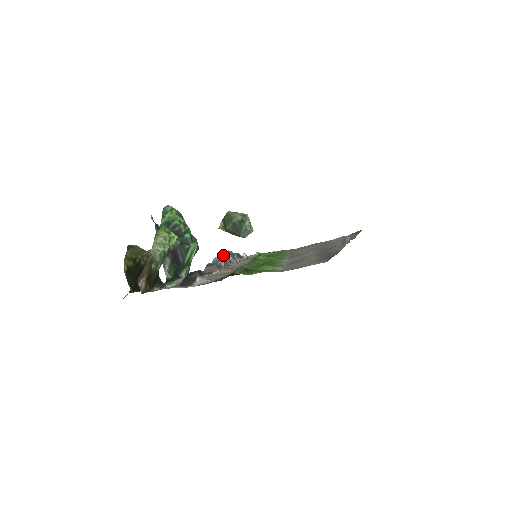
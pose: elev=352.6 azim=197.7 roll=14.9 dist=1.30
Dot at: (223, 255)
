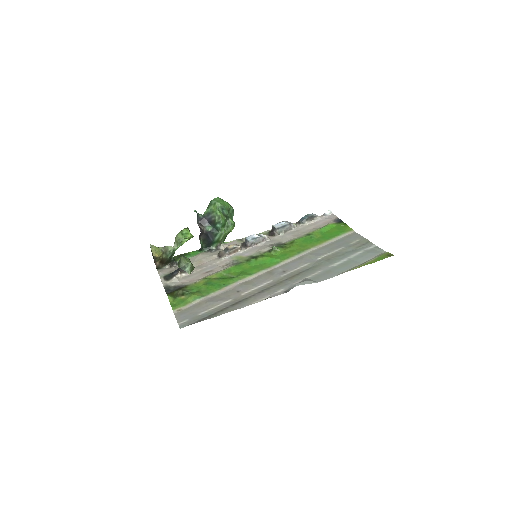
Dot at: (273, 227)
